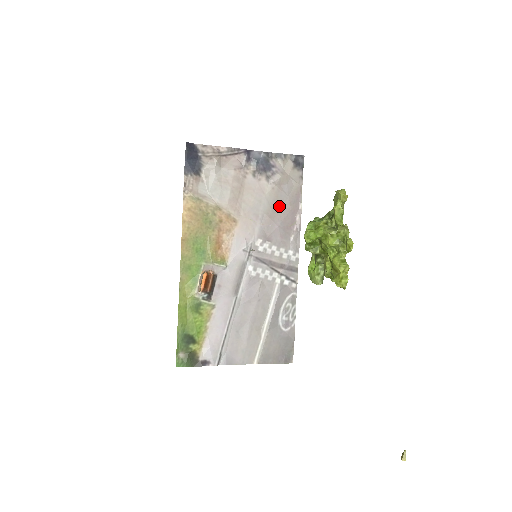
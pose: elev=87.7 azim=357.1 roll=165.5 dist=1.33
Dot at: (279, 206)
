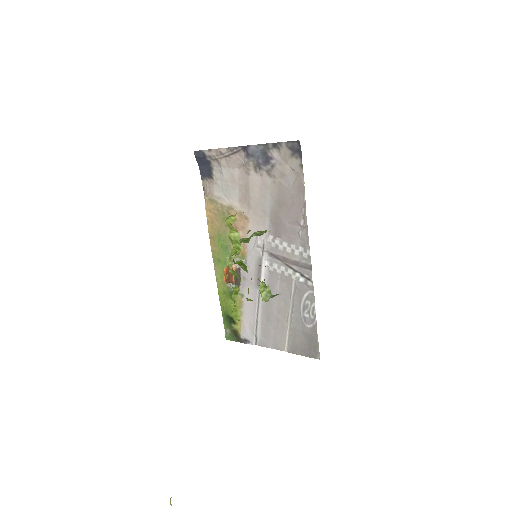
Dot at: (283, 200)
